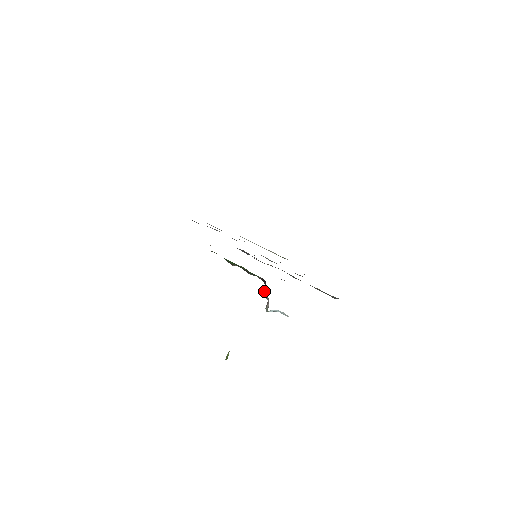
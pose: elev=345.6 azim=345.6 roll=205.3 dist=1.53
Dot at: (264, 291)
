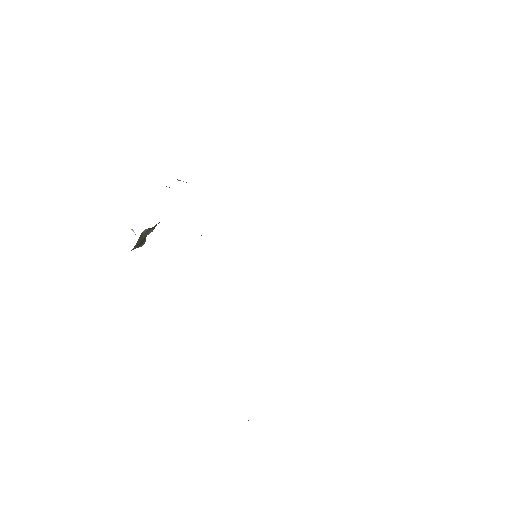
Dot at: occluded
